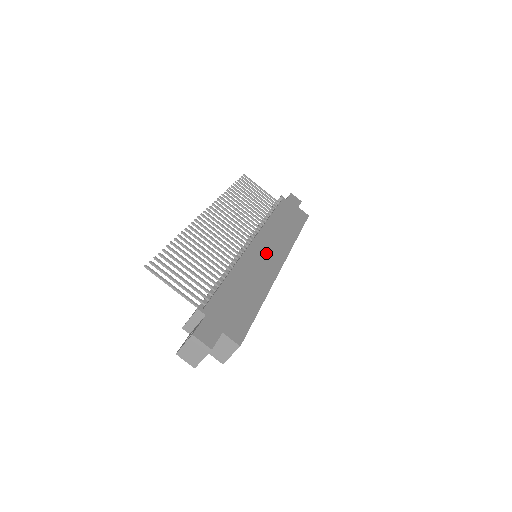
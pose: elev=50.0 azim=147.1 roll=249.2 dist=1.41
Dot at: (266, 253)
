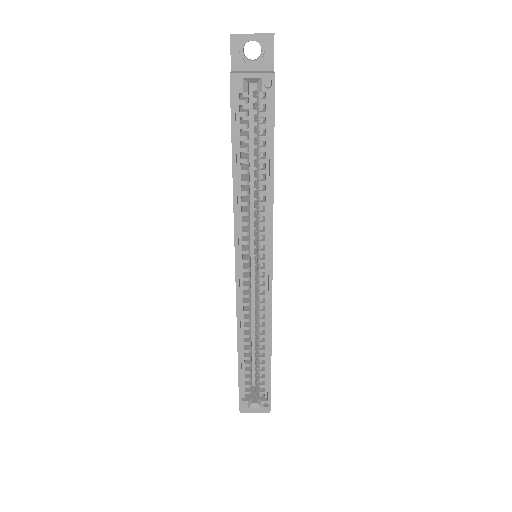
Dot at: occluded
